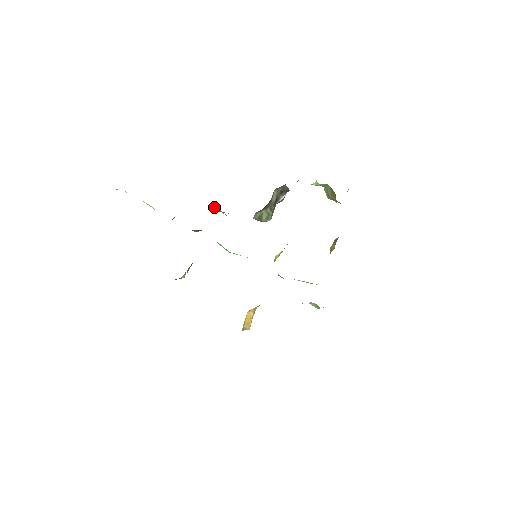
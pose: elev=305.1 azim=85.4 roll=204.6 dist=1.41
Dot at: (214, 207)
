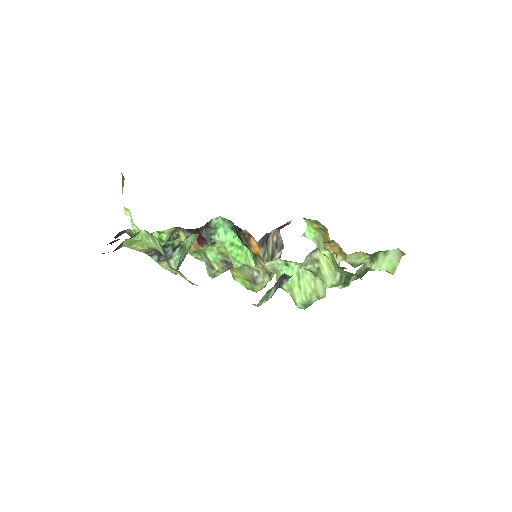
Dot at: occluded
